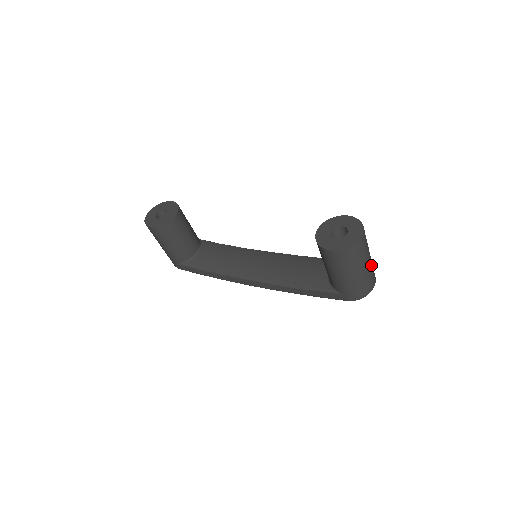
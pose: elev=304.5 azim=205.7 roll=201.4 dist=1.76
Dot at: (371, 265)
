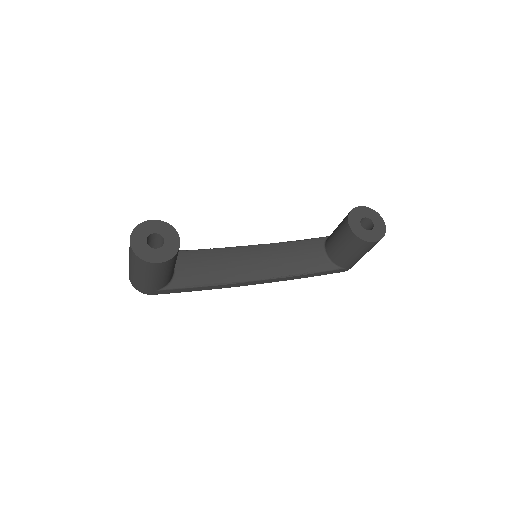
Dot at: occluded
